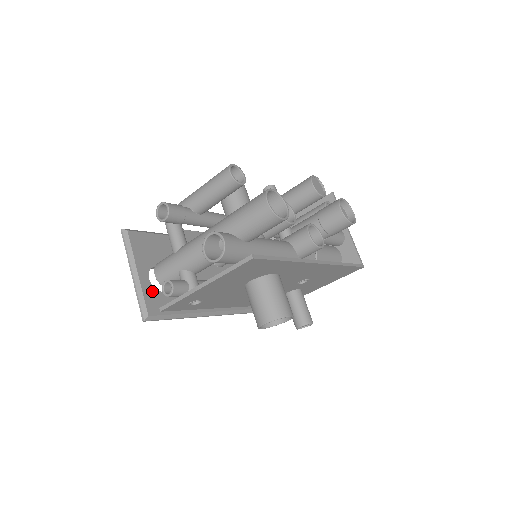
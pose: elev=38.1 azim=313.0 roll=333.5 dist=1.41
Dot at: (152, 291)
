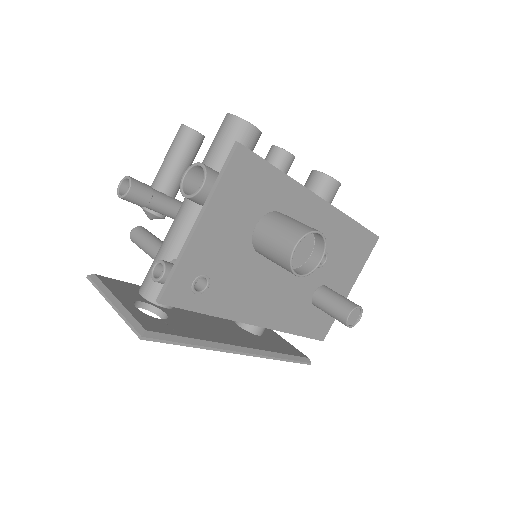
Dot at: (143, 315)
